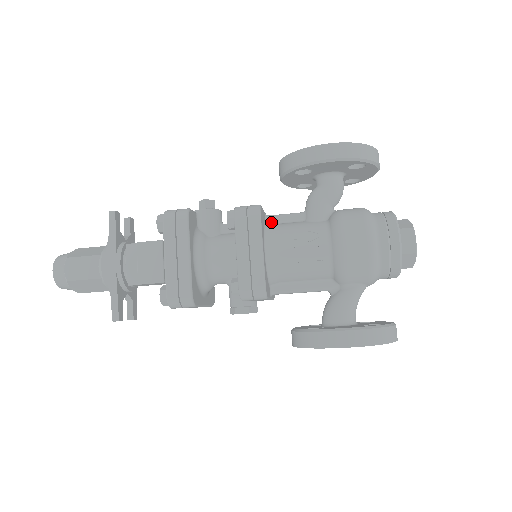
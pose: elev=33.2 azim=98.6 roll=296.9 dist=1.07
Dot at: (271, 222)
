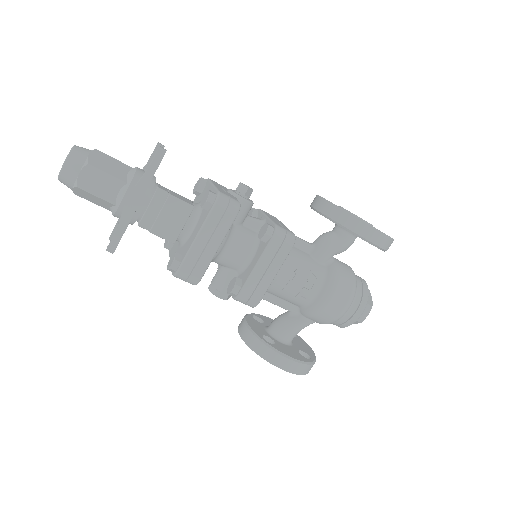
Dot at: occluded
